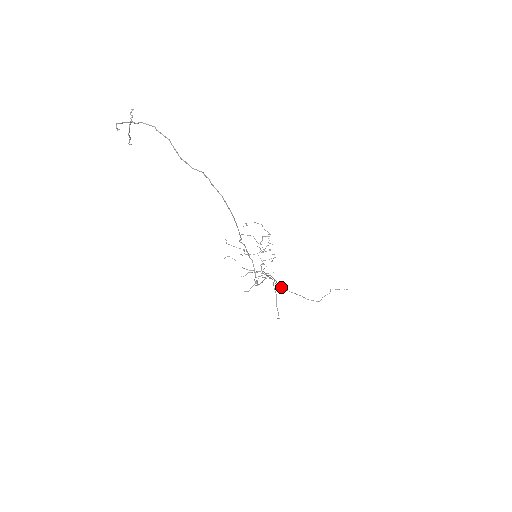
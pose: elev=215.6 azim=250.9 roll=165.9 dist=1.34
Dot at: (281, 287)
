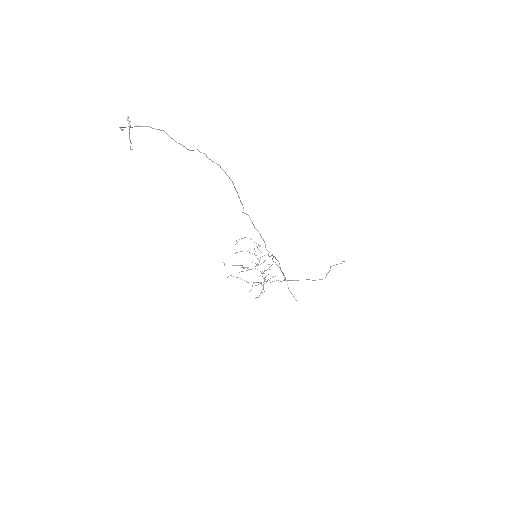
Dot at: (287, 280)
